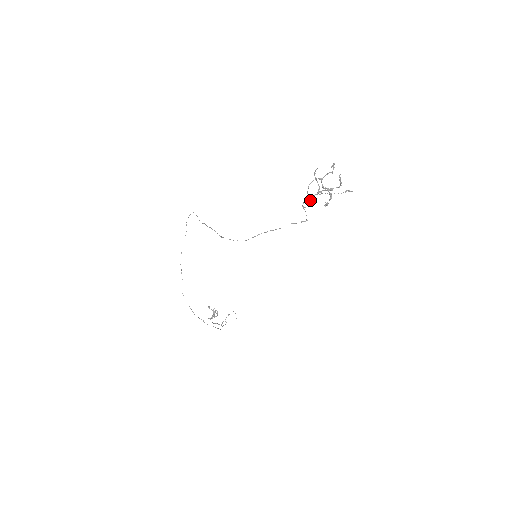
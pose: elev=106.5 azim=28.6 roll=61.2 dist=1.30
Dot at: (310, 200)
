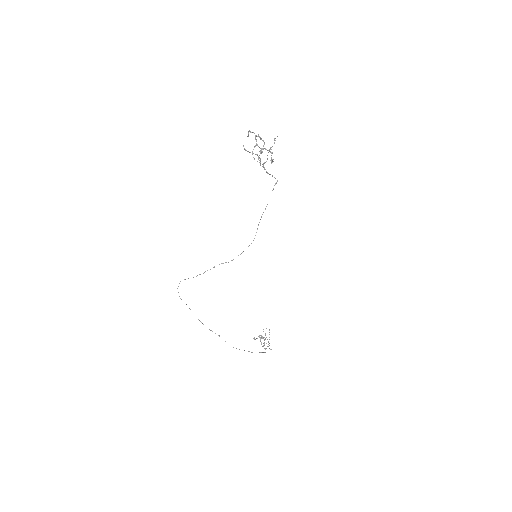
Dot at: (263, 167)
